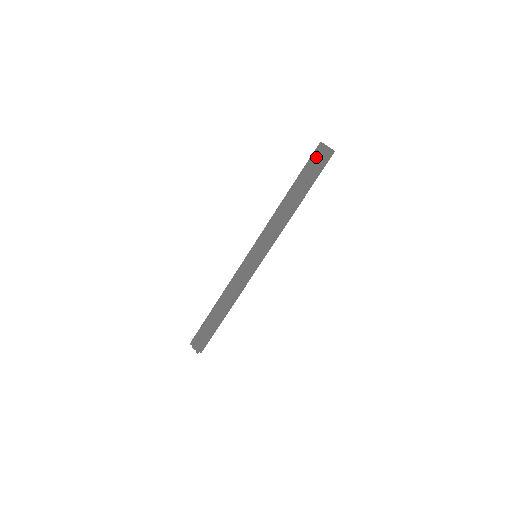
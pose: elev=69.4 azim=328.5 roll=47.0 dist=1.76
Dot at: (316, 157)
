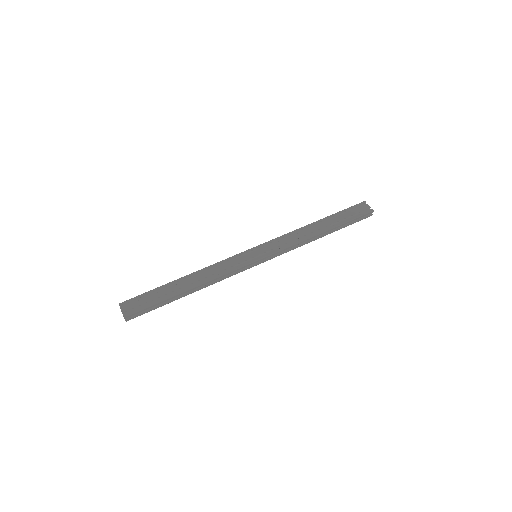
Dot at: (357, 209)
